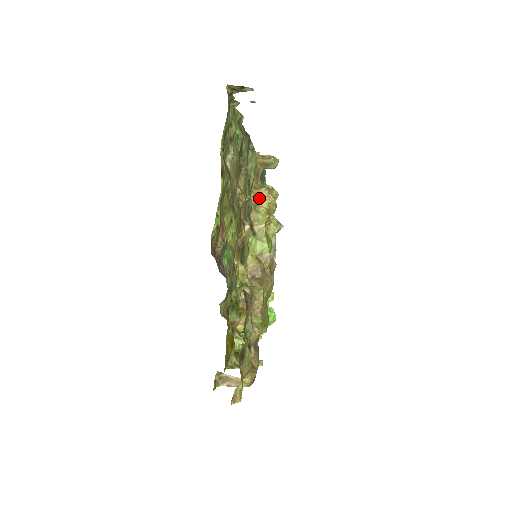
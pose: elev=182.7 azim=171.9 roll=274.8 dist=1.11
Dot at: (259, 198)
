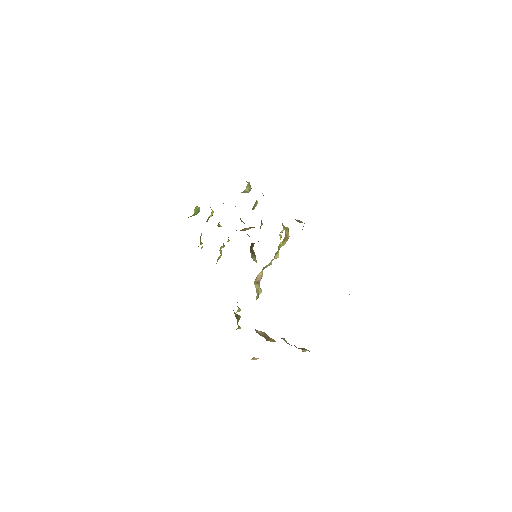
Dot at: (284, 242)
